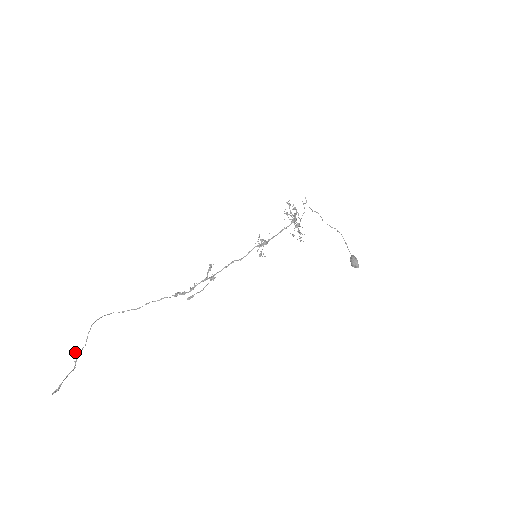
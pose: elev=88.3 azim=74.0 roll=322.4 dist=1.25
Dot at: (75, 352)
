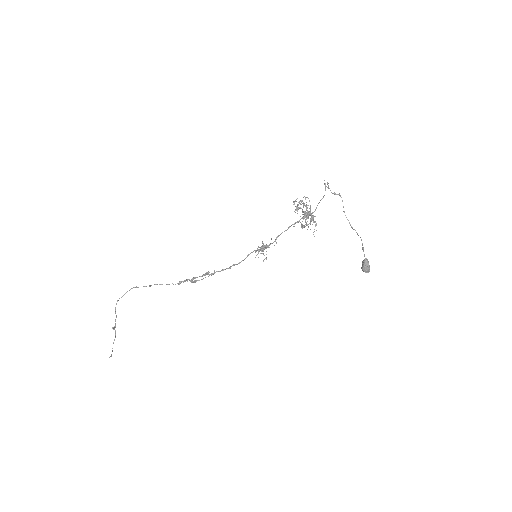
Dot at: occluded
